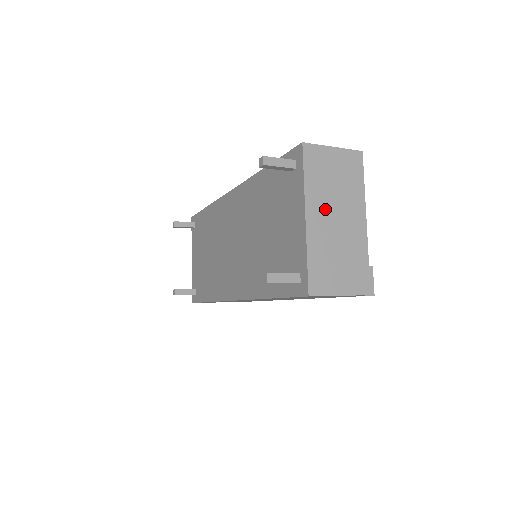
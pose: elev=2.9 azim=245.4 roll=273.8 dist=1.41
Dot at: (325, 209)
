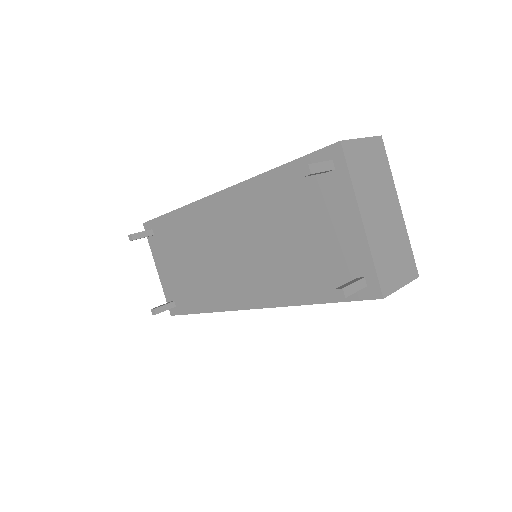
Dot at: (372, 206)
